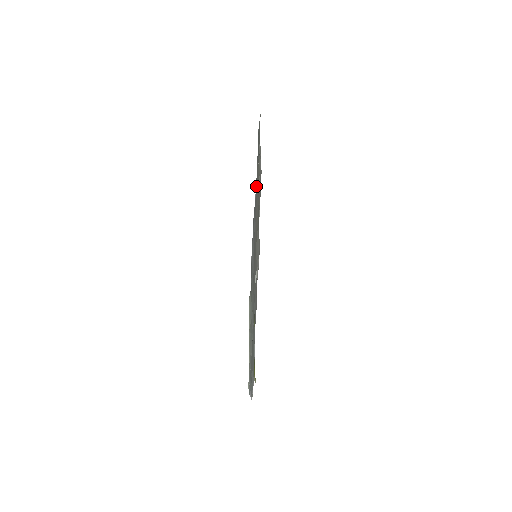
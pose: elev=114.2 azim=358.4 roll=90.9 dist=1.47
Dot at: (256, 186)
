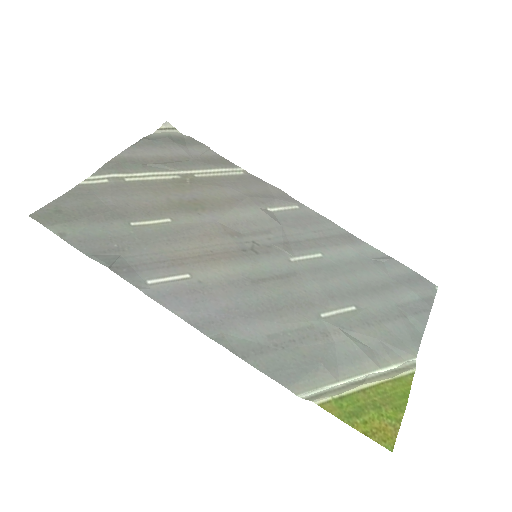
Dot at: (155, 275)
